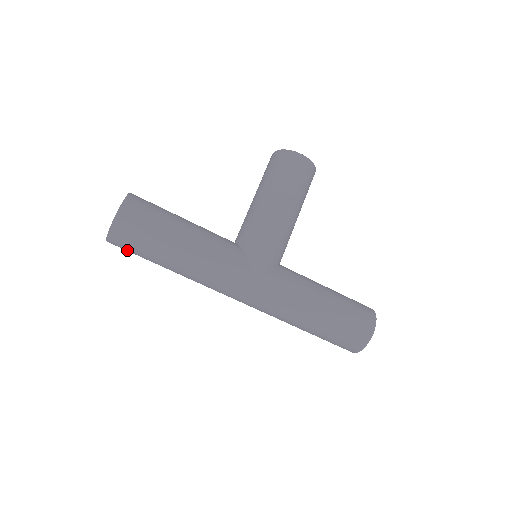
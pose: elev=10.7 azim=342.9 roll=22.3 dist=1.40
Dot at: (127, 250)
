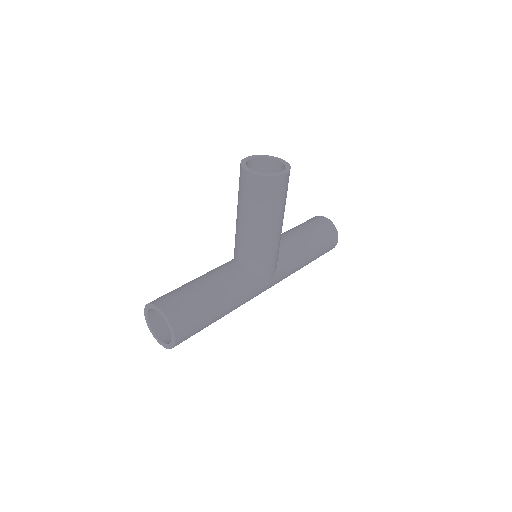
Dot at: occluded
